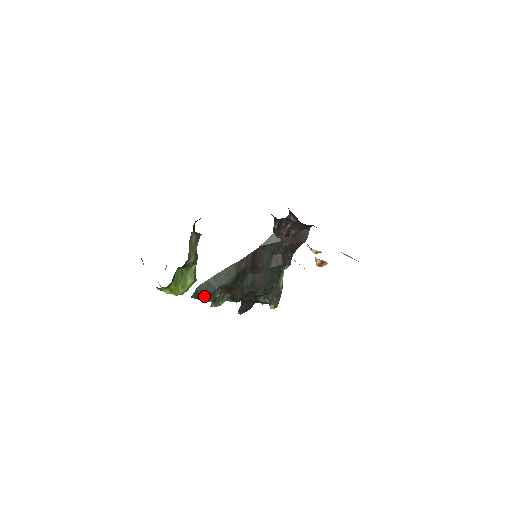
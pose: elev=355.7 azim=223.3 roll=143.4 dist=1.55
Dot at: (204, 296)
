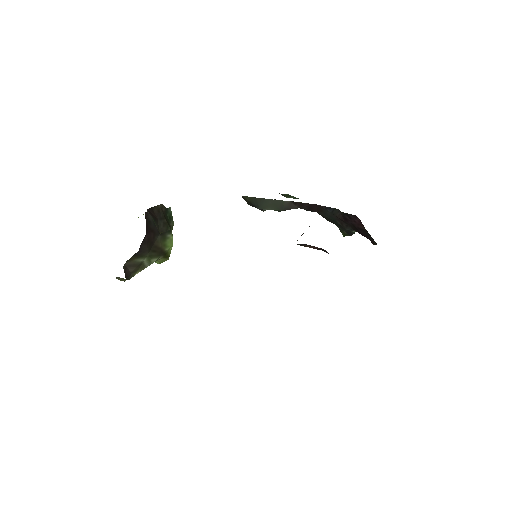
Dot at: (249, 204)
